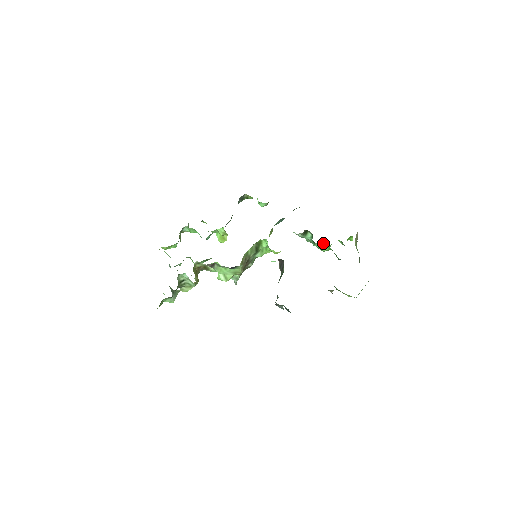
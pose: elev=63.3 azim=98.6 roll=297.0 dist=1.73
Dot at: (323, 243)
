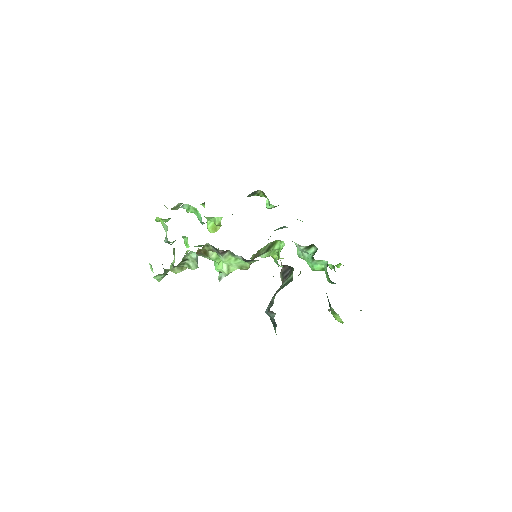
Dot at: (320, 262)
